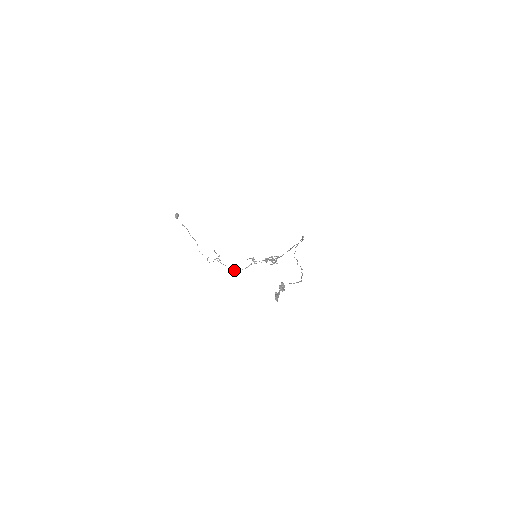
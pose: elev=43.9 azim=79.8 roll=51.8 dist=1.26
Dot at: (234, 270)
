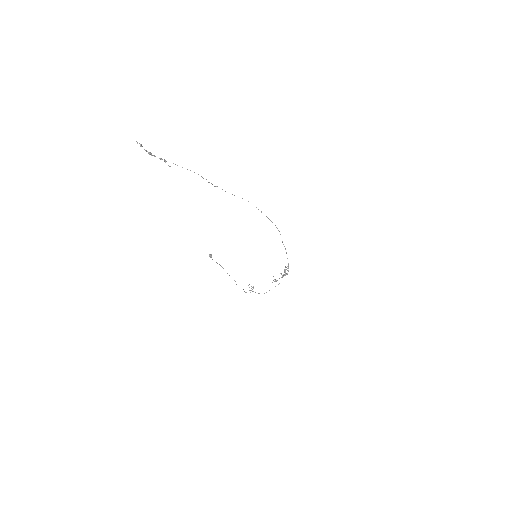
Dot at: (264, 293)
